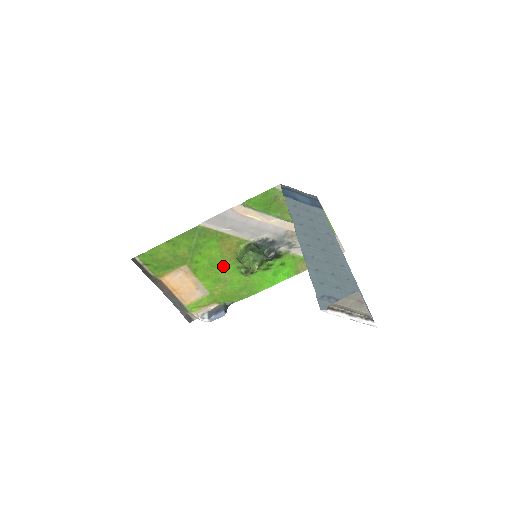
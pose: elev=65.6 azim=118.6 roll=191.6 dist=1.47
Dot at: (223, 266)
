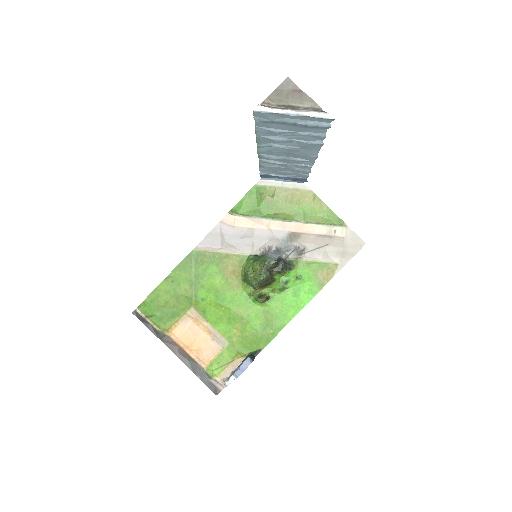
Dot at: (233, 297)
